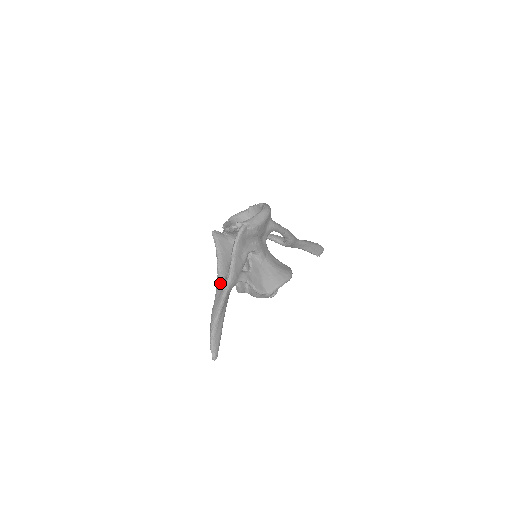
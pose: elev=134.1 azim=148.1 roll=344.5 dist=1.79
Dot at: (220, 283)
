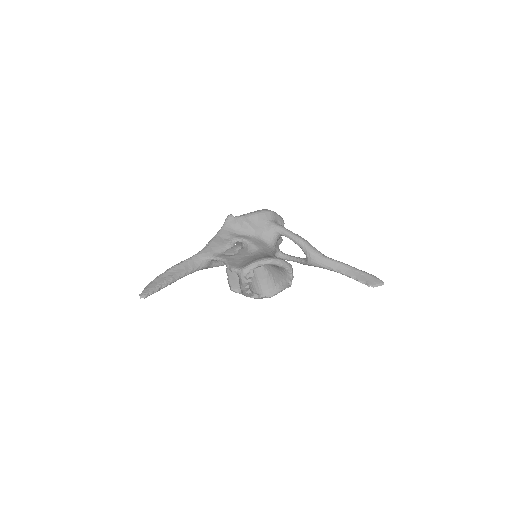
Dot at: occluded
